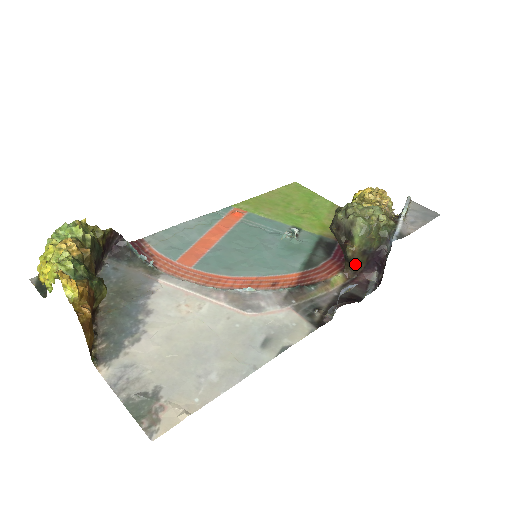
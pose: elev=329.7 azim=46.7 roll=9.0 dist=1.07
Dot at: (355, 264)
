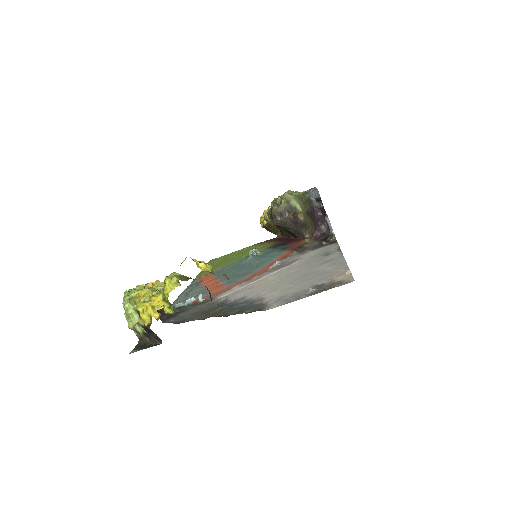
Dot at: (309, 226)
